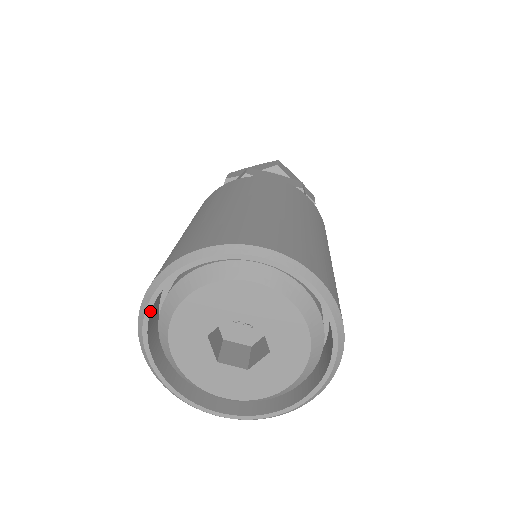
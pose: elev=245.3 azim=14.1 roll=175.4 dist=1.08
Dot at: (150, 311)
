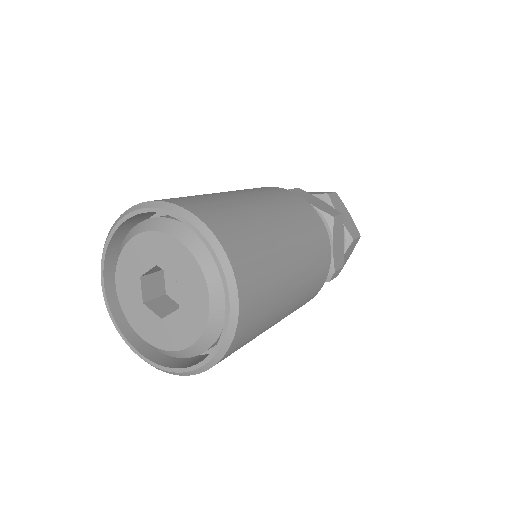
Dot at: (109, 242)
